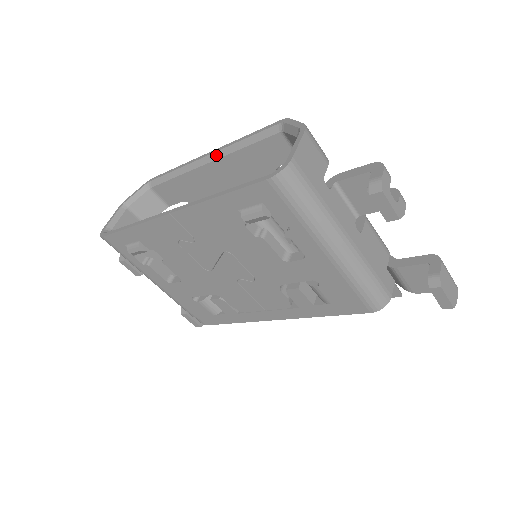
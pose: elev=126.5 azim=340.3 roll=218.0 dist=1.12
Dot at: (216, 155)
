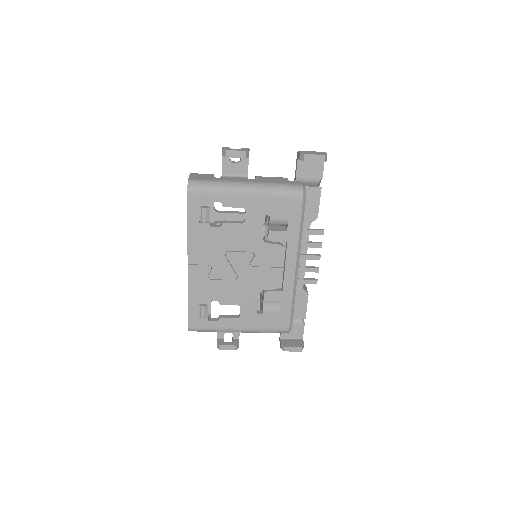
Dot at: occluded
